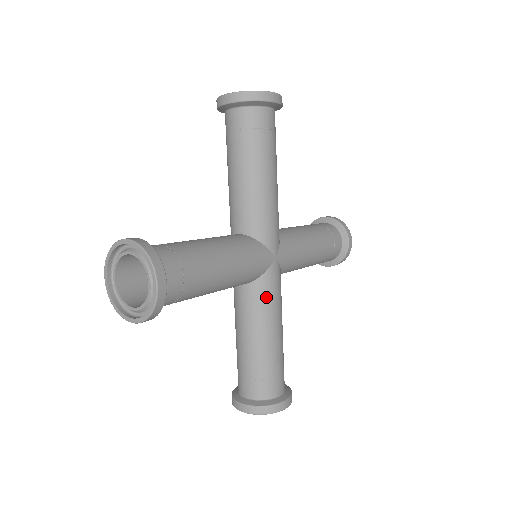
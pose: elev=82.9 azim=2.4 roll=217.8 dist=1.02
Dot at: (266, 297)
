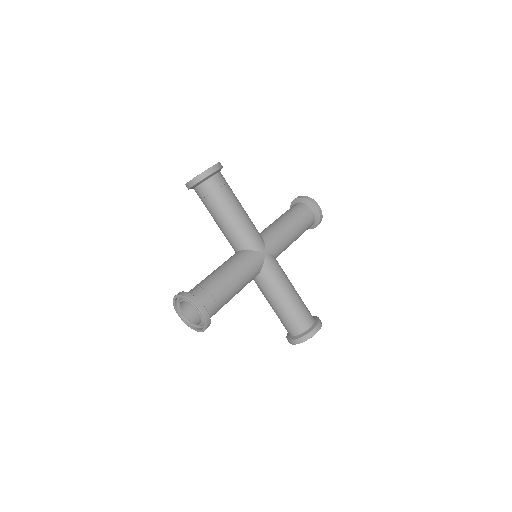
Dot at: (244, 259)
